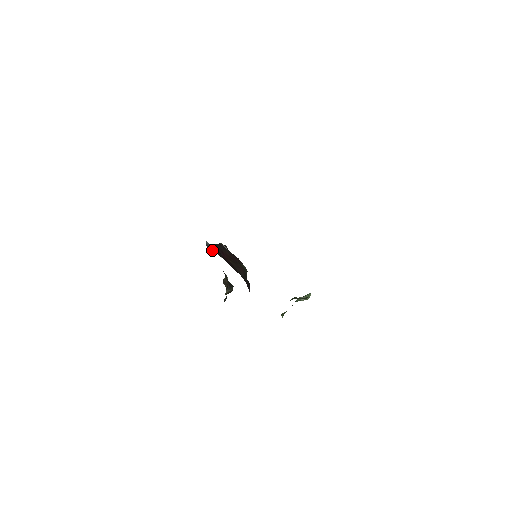
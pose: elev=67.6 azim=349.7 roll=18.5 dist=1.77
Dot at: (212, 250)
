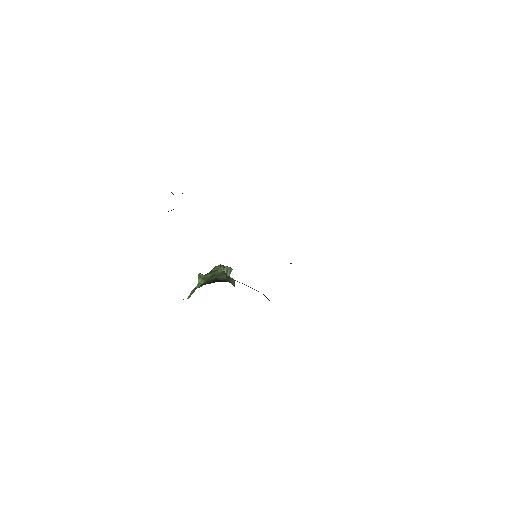
Dot at: occluded
